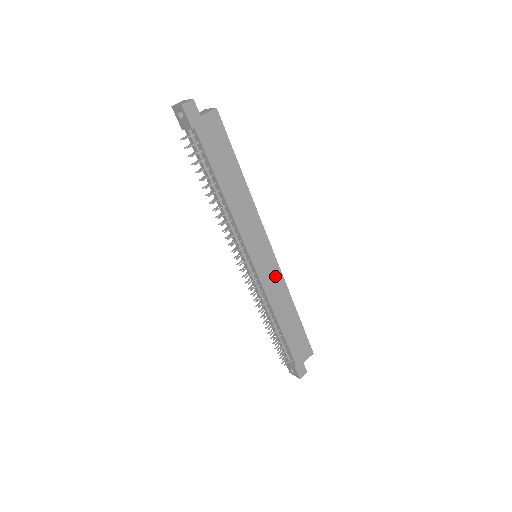
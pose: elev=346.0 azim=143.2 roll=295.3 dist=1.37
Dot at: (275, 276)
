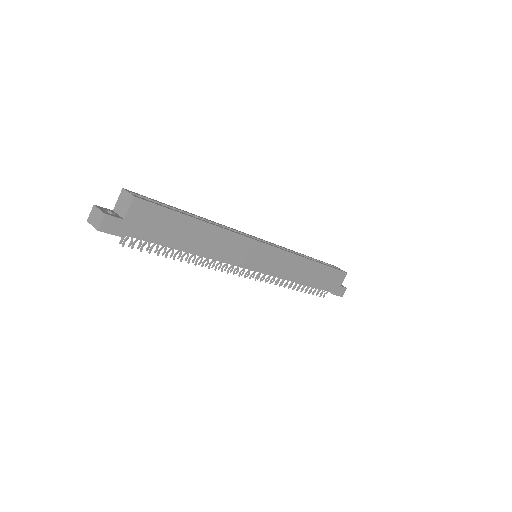
Dot at: (283, 259)
